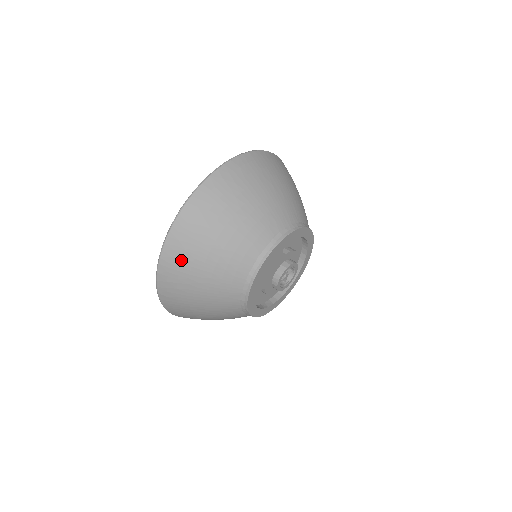
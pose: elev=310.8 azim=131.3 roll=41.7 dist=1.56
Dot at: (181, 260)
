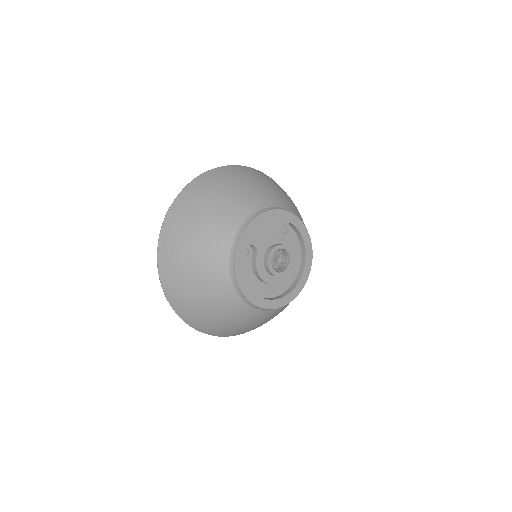
Dot at: (201, 190)
